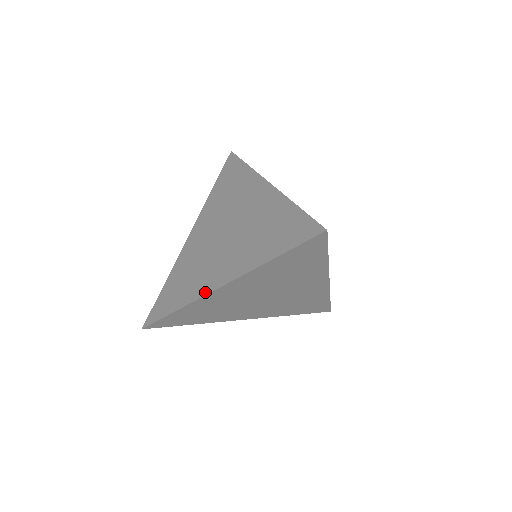
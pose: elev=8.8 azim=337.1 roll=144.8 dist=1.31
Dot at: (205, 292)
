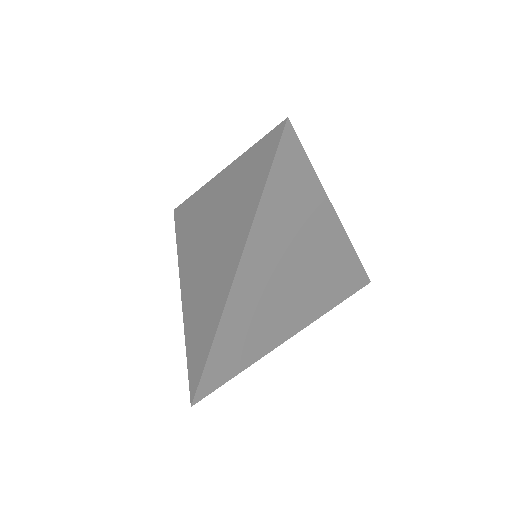
Dot at: (225, 295)
